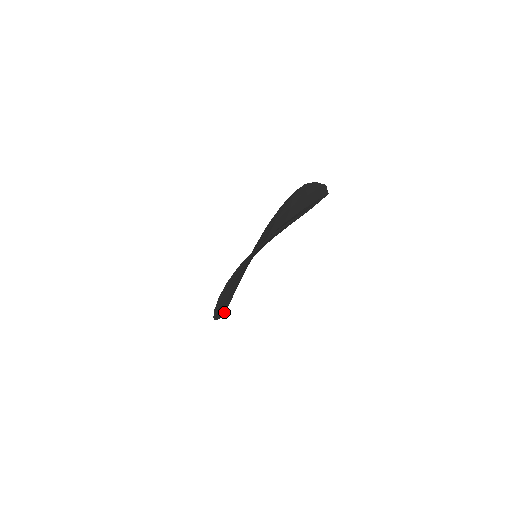
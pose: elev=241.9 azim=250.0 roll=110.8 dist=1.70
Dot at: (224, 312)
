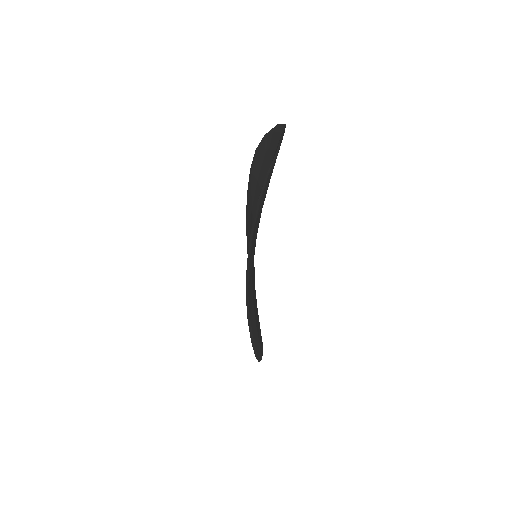
Dot at: (262, 348)
